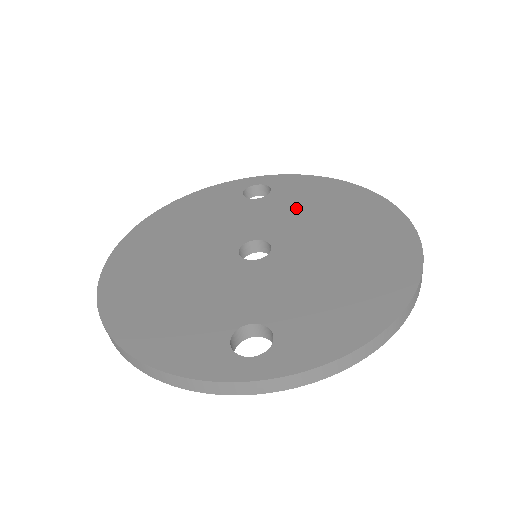
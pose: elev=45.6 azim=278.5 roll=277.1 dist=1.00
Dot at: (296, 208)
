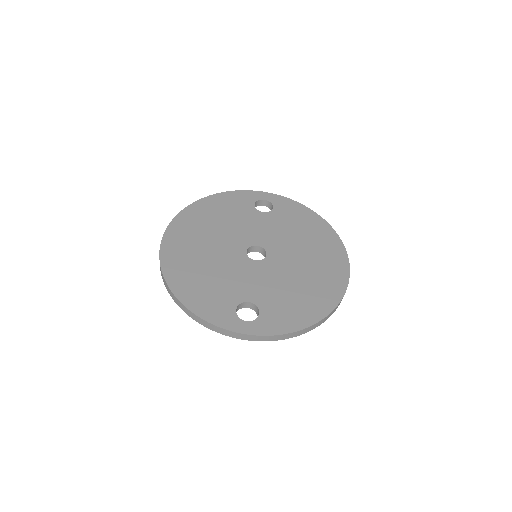
Dot at: (286, 228)
